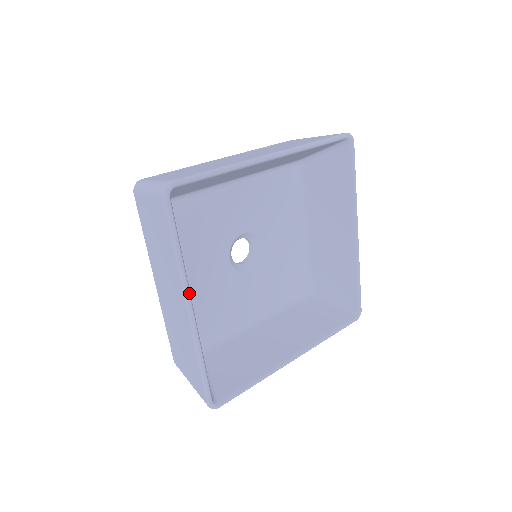
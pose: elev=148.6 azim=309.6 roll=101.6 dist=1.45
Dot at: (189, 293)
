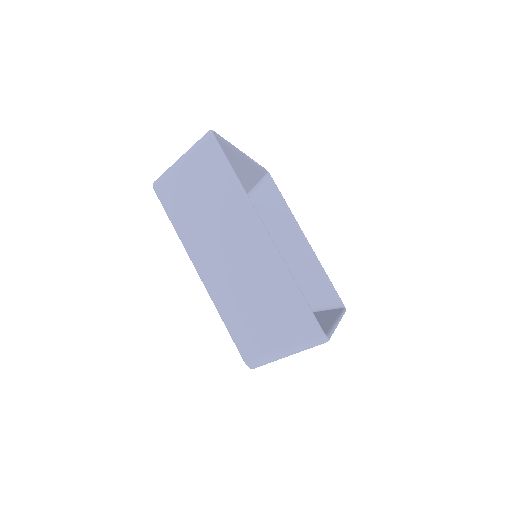
Dot at: (258, 215)
